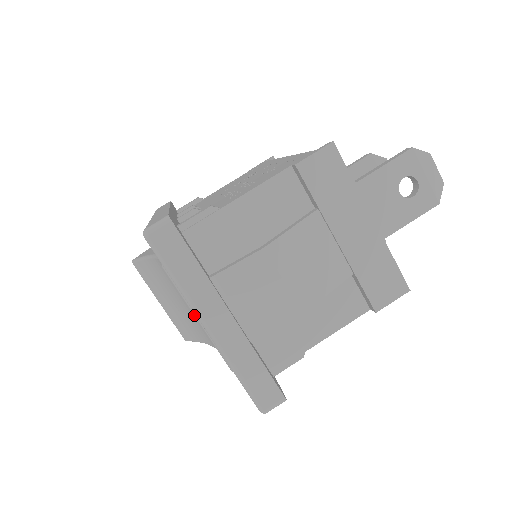
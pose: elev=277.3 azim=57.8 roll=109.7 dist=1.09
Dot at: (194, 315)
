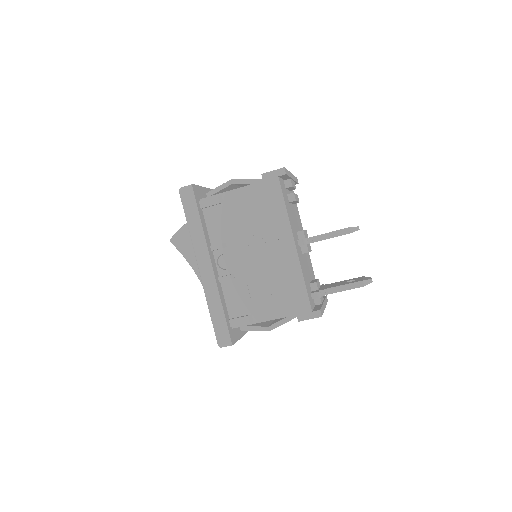
Dot at: occluded
